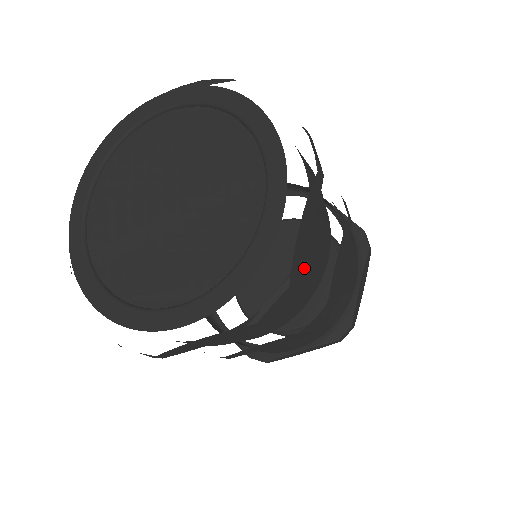
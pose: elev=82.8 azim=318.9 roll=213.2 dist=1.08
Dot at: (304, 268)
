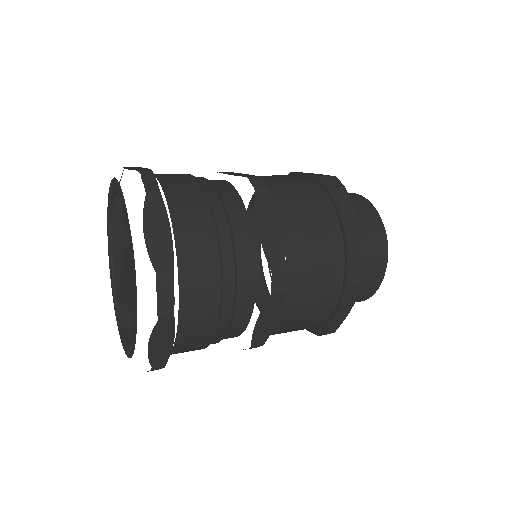
Dot at: (197, 257)
